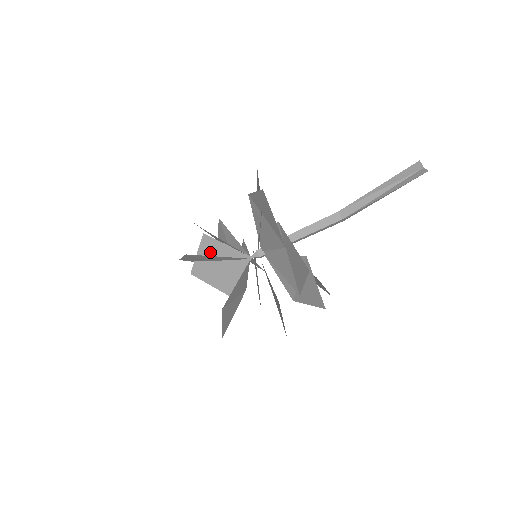
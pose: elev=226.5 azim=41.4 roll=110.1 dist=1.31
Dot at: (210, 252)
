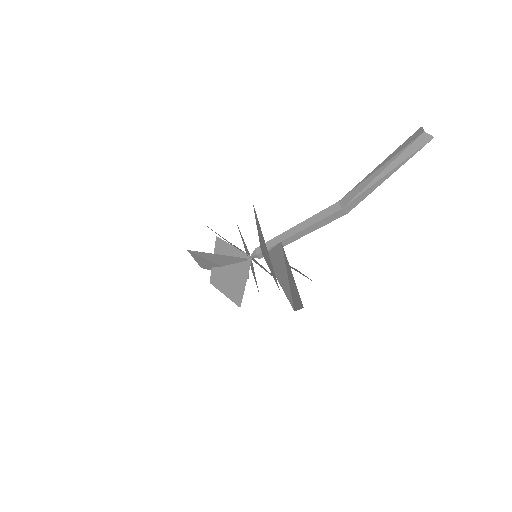
Dot at: occluded
